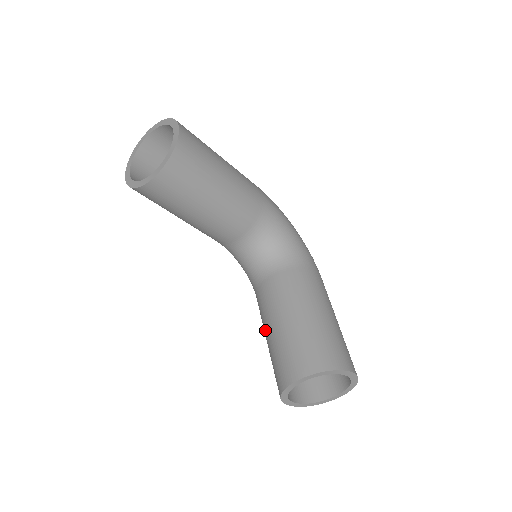
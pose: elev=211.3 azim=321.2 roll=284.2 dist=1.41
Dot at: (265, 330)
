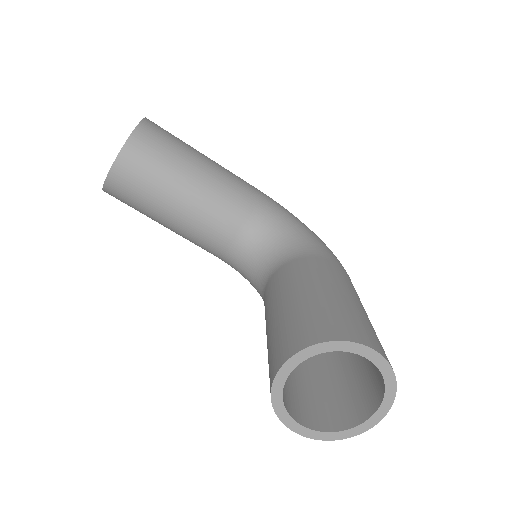
Dot at: occluded
